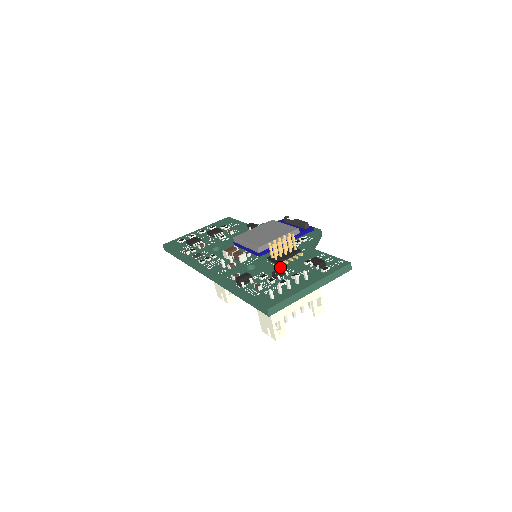
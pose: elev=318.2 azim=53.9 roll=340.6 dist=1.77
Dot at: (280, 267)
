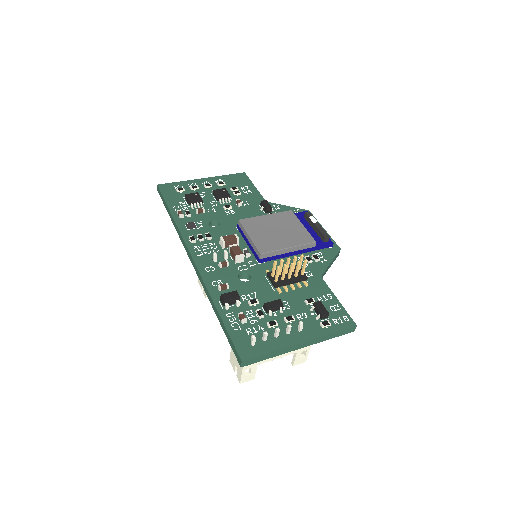
Dot at: (277, 293)
